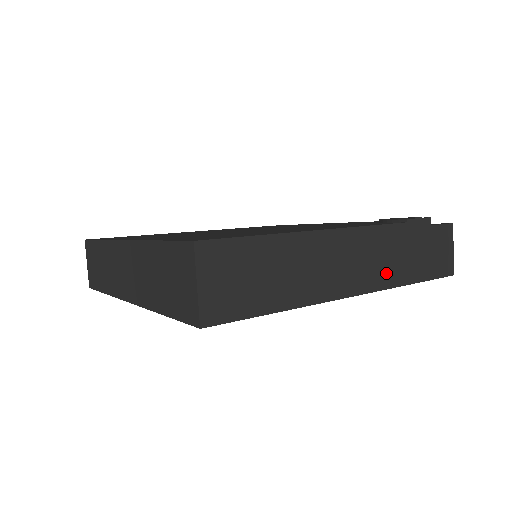
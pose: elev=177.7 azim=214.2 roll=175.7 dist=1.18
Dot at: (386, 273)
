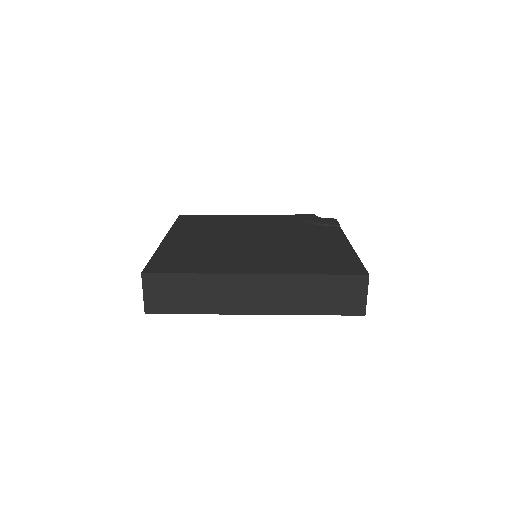
Dot at: occluded
